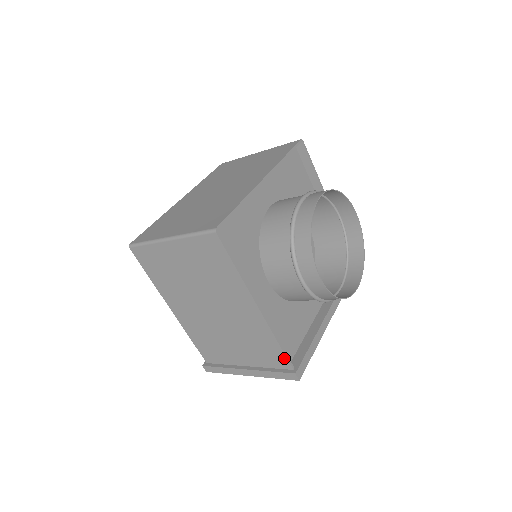
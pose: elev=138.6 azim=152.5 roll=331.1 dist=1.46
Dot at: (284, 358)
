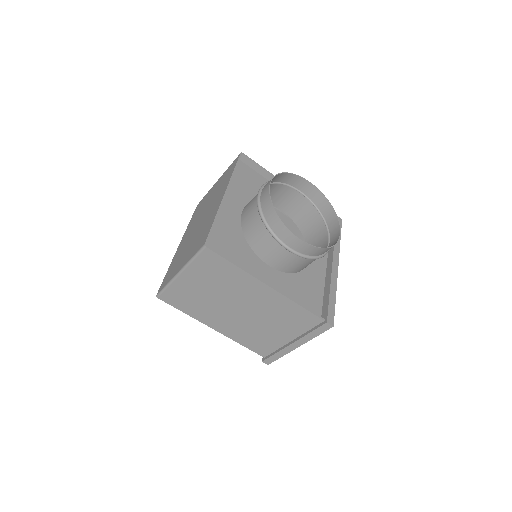
Dot at: (312, 315)
